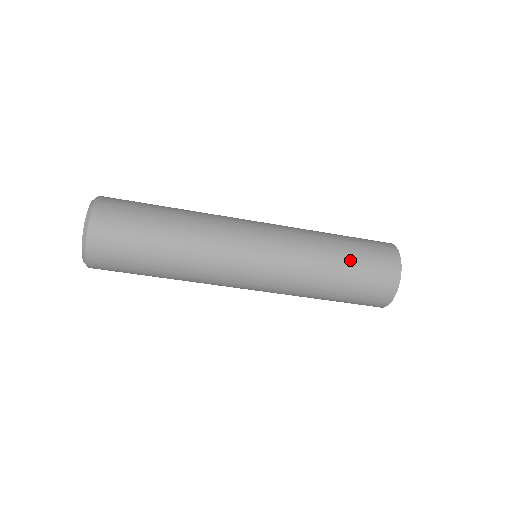
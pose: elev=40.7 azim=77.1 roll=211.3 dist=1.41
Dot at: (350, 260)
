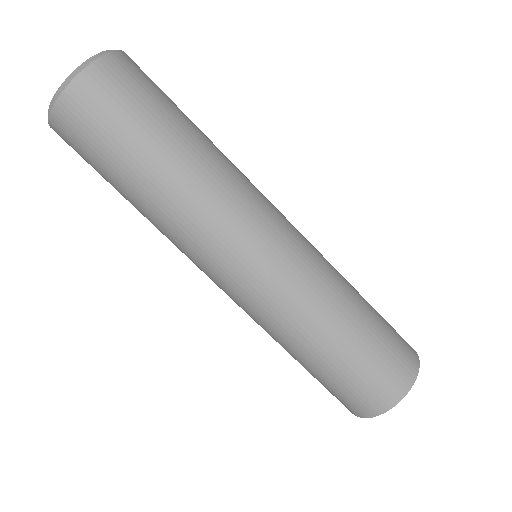
Dot at: occluded
